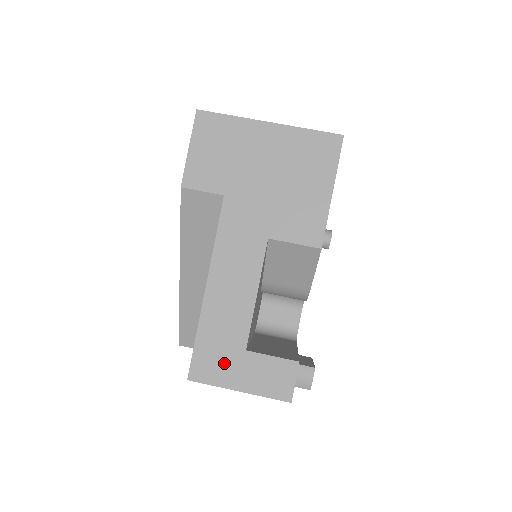
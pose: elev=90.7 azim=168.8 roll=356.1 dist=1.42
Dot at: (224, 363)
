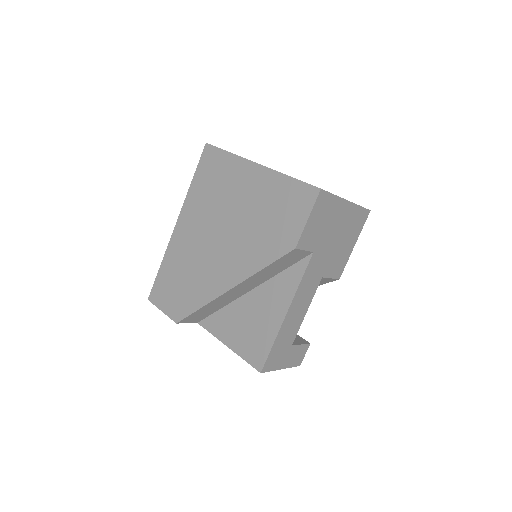
Dot at: (280, 356)
